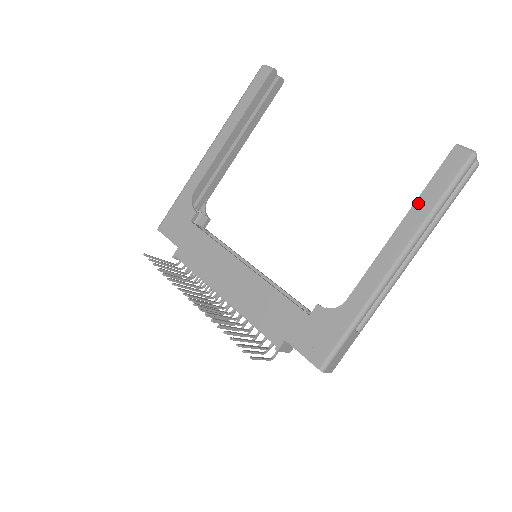
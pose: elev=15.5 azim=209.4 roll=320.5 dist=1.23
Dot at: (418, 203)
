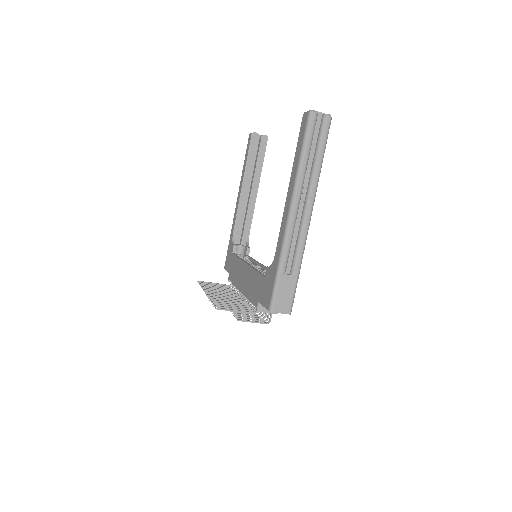
Dot at: (293, 165)
